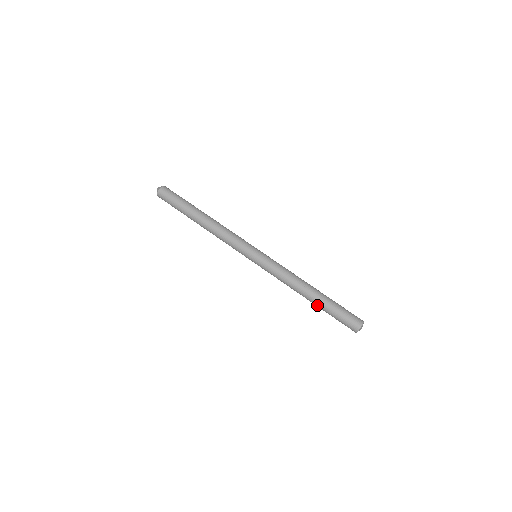
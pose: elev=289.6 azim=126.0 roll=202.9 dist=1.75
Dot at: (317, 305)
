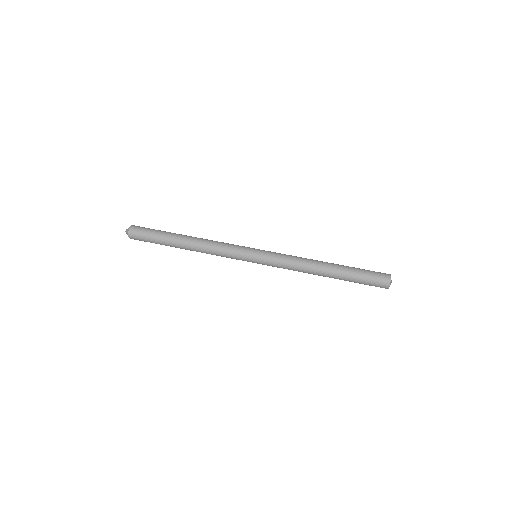
Dot at: (338, 277)
